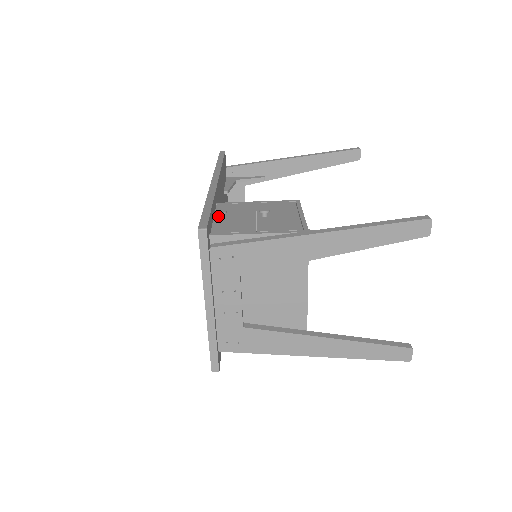
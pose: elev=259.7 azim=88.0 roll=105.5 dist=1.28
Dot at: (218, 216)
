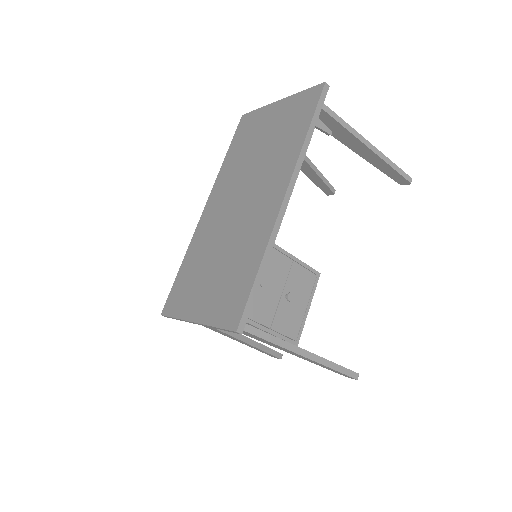
Dot at: occluded
